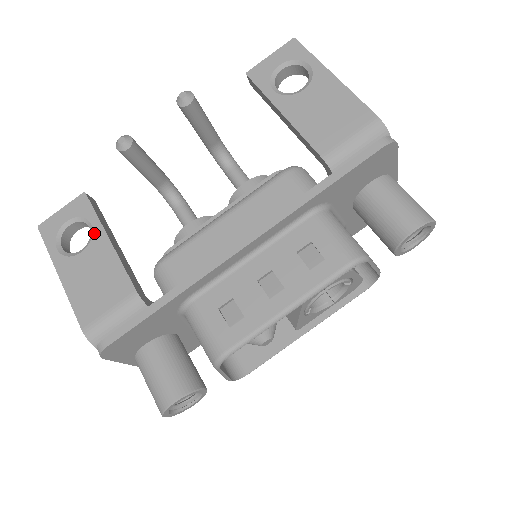
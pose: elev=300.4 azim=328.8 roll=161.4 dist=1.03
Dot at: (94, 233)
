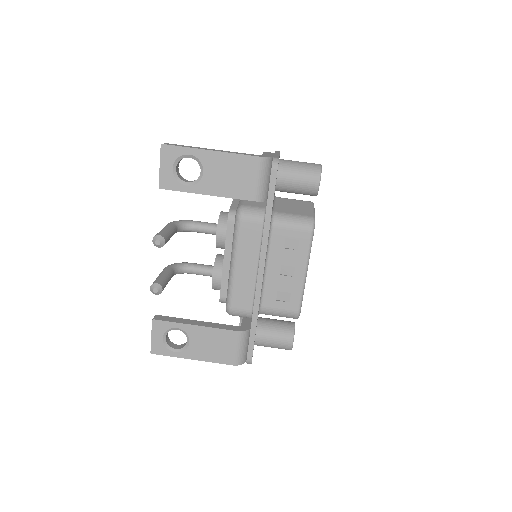
Dot at: (184, 330)
